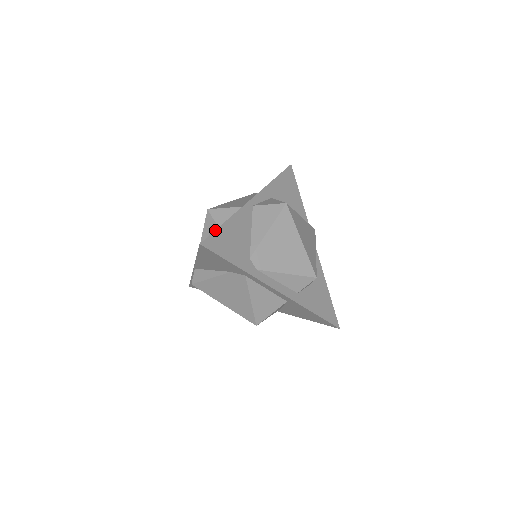
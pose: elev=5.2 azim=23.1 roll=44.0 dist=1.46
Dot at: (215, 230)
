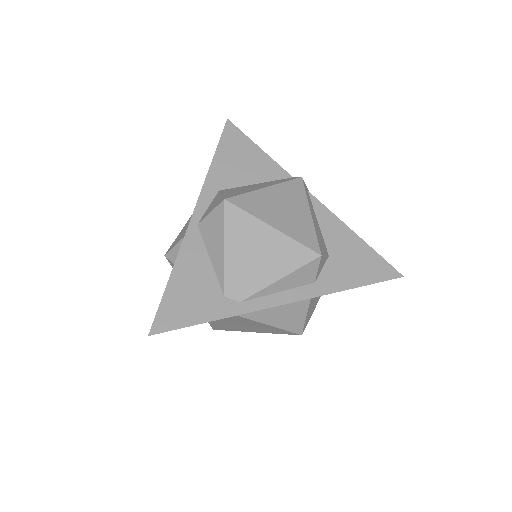
Dot at: occluded
